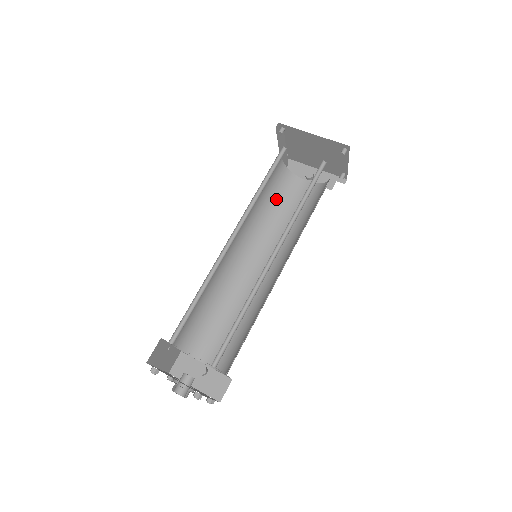
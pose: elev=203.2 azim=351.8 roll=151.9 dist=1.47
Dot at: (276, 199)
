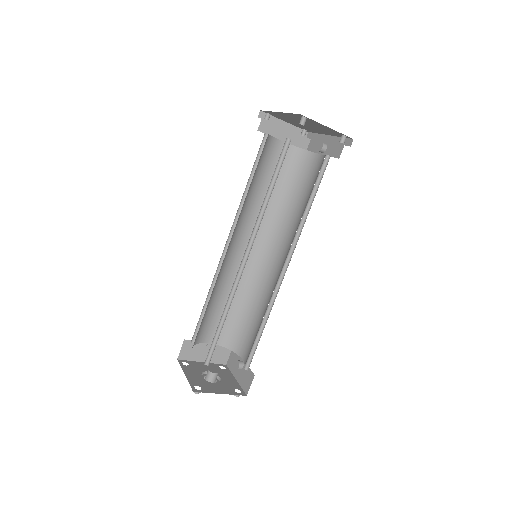
Dot at: (292, 186)
